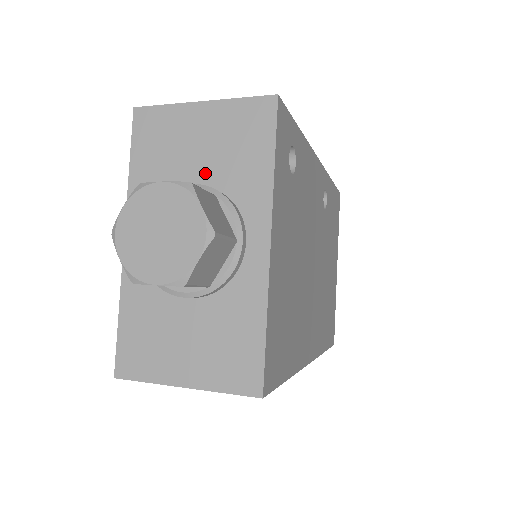
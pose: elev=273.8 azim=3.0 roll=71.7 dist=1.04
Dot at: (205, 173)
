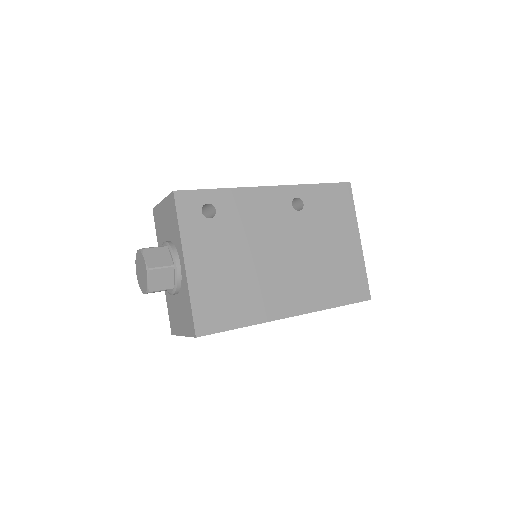
Dot at: (168, 235)
